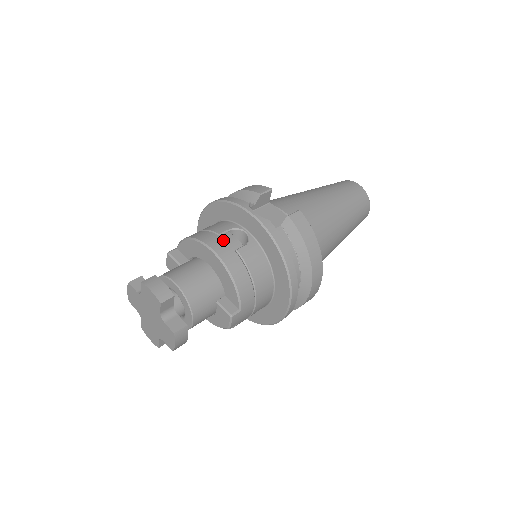
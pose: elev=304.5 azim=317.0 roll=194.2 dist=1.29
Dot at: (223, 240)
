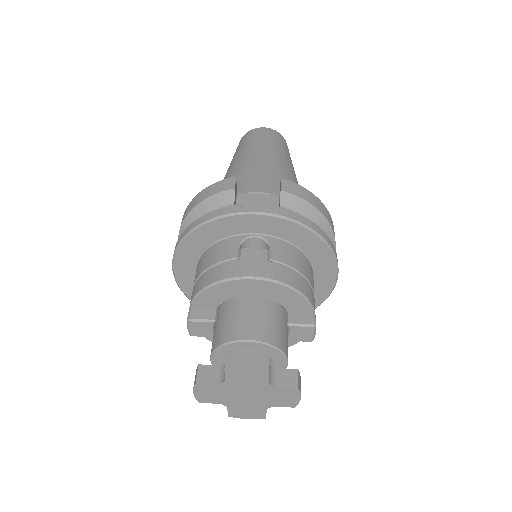
Dot at: (249, 260)
